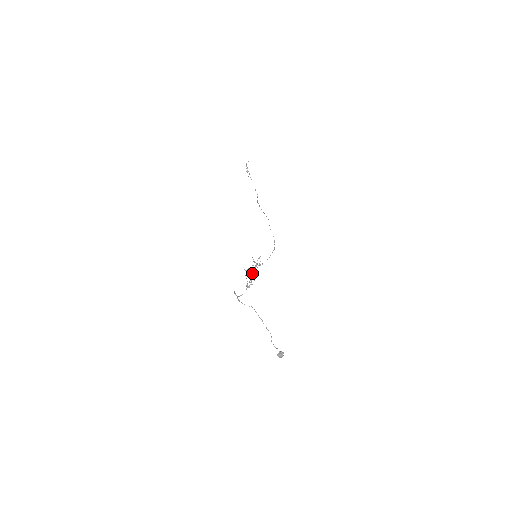
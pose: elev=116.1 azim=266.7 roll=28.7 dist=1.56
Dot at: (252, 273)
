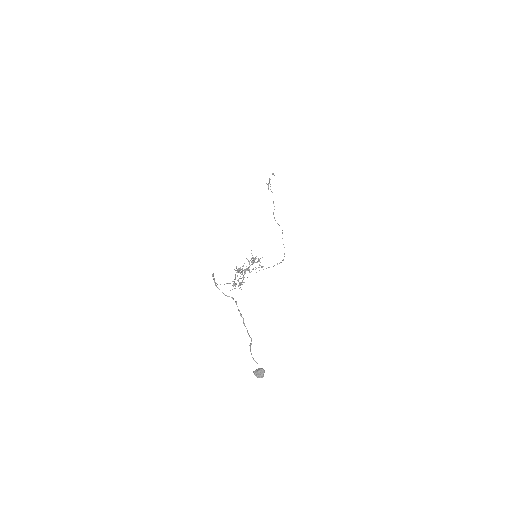
Dot at: (245, 273)
